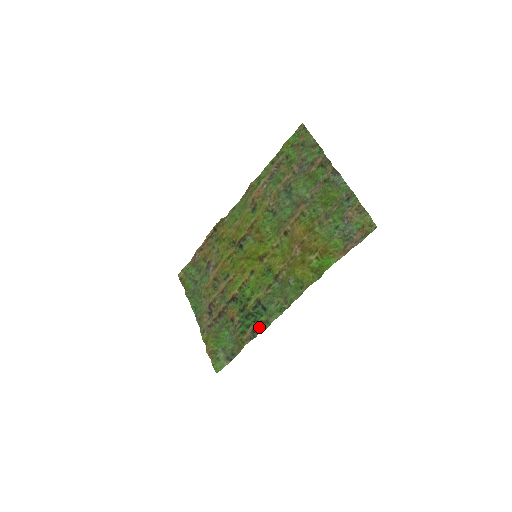
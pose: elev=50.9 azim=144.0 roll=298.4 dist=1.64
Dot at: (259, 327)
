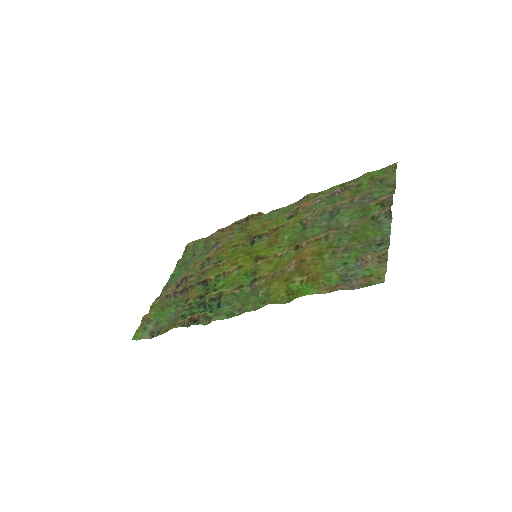
Dot at: (199, 318)
